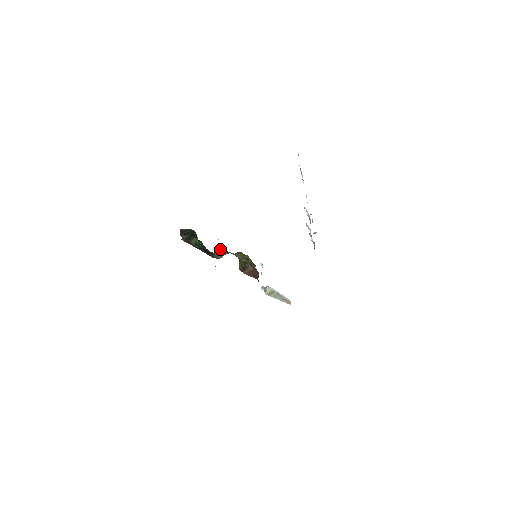
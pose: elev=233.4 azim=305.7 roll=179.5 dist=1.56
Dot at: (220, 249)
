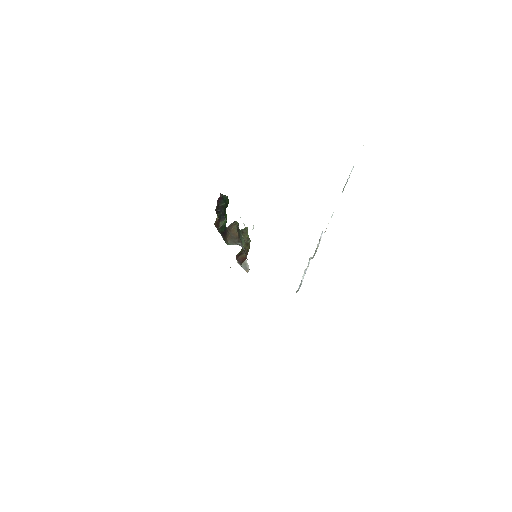
Dot at: (236, 231)
